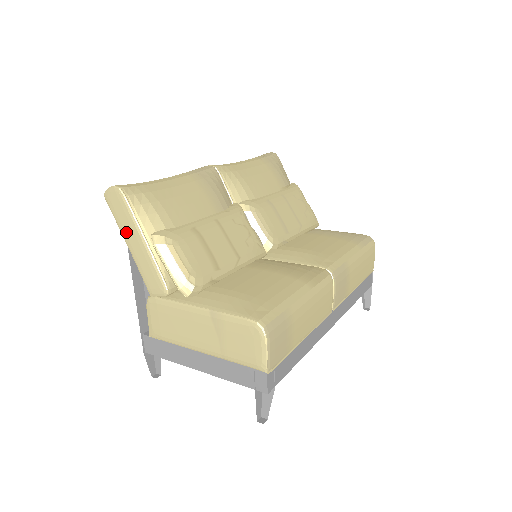
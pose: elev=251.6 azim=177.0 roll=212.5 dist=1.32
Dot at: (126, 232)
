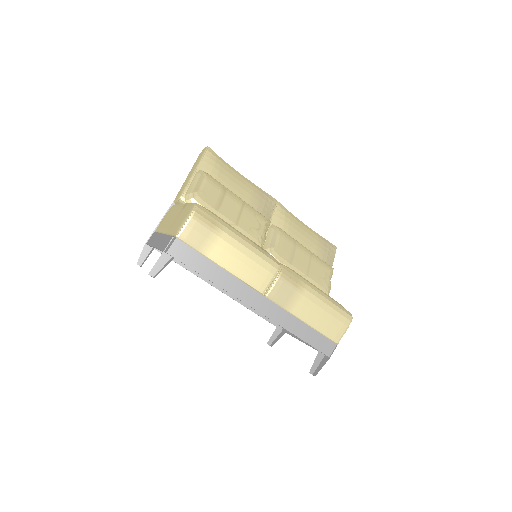
Dot at: occluded
